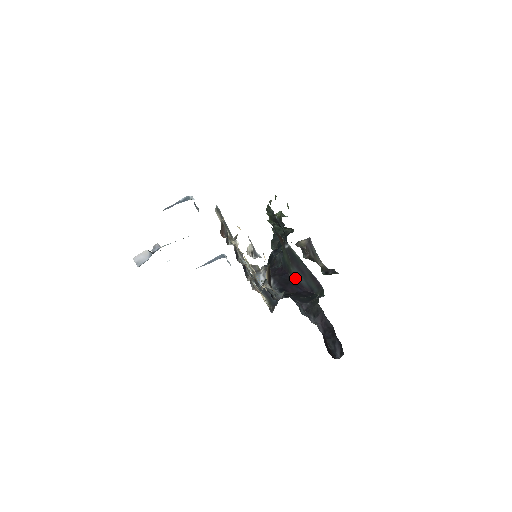
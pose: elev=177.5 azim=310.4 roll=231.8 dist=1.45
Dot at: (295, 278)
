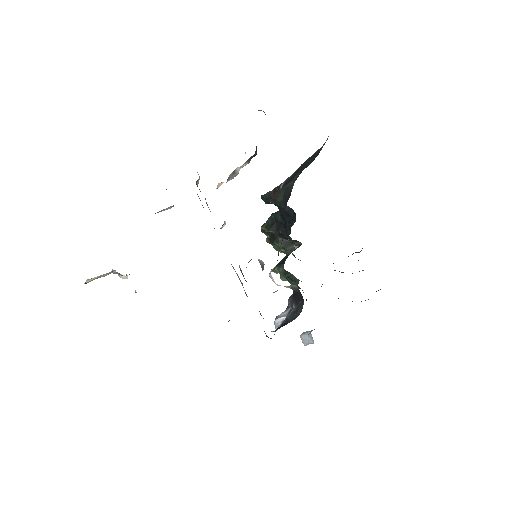
Dot at: occluded
